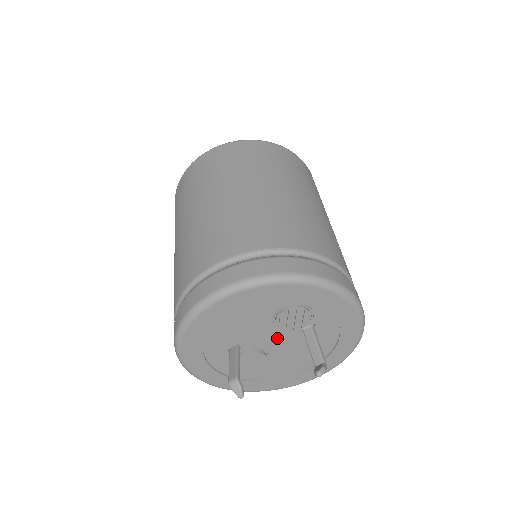
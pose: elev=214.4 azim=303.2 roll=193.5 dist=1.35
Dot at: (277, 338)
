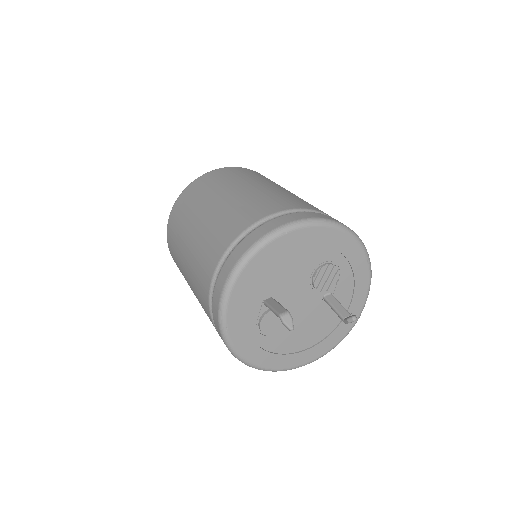
Dot at: (303, 300)
